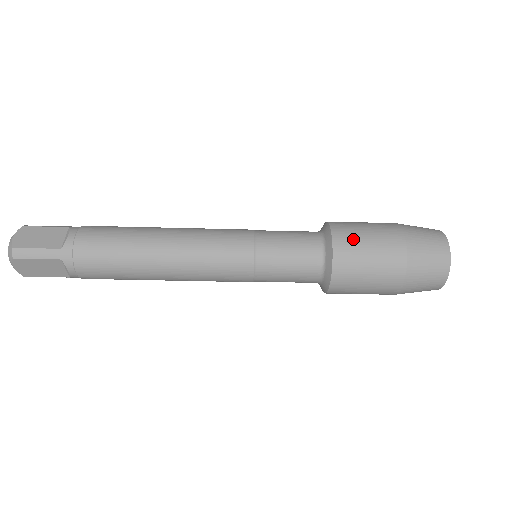
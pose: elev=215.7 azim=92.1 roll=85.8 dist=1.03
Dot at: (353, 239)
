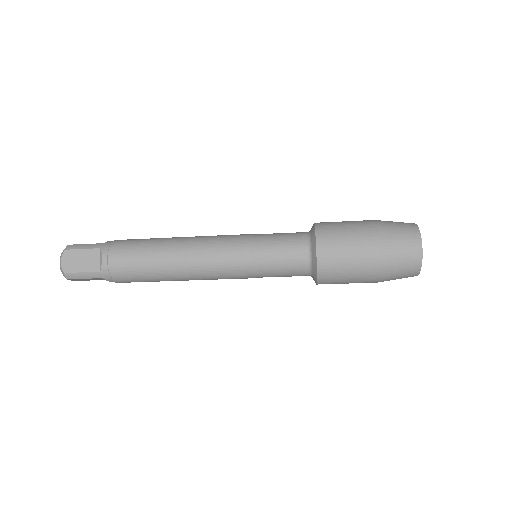
Dot at: (335, 255)
